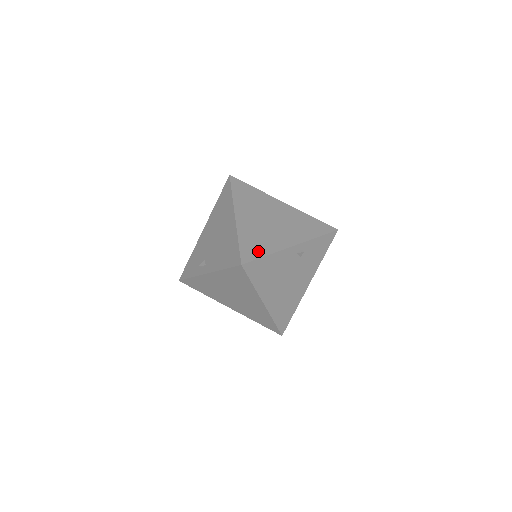
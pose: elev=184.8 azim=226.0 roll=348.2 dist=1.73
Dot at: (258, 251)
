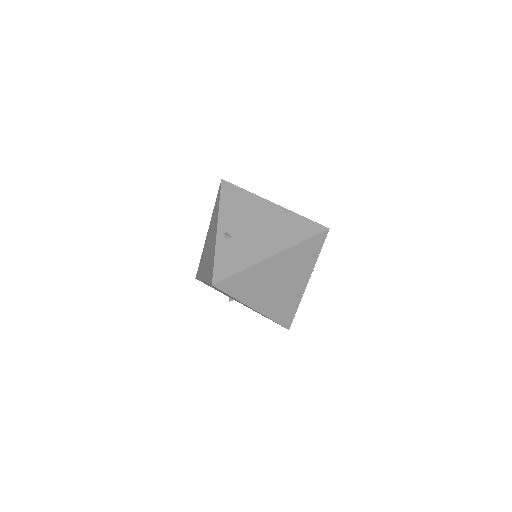
Dot at: (291, 313)
